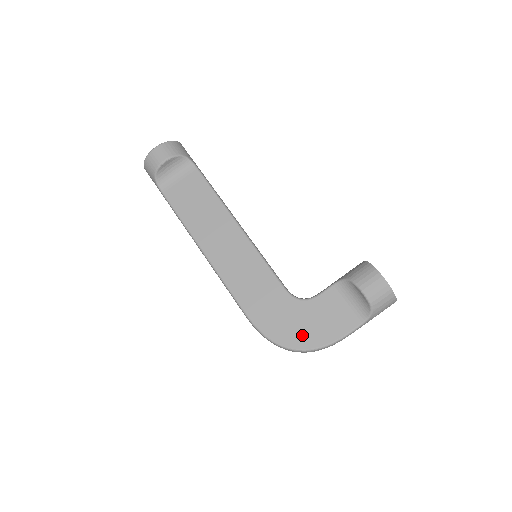
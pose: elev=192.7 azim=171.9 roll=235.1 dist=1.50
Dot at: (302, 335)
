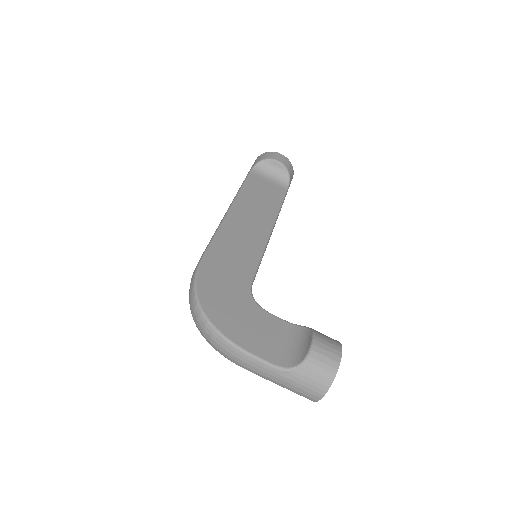
Dot at: (223, 312)
